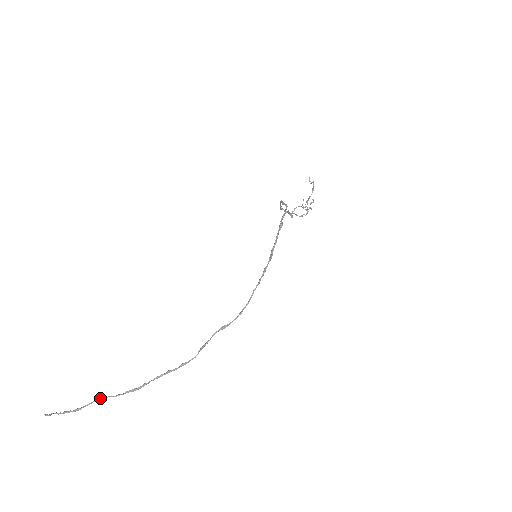
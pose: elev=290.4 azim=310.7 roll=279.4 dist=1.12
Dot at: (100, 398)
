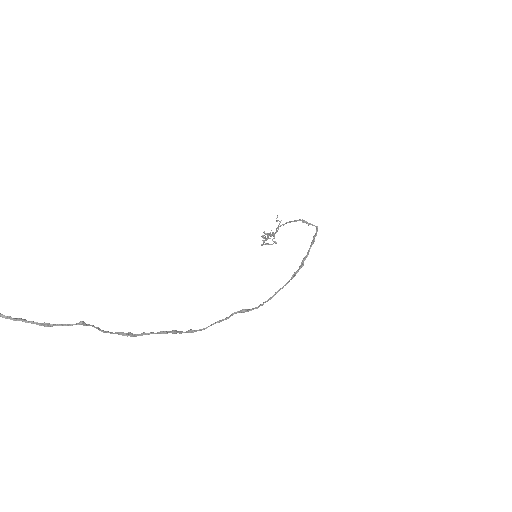
Dot at: occluded
